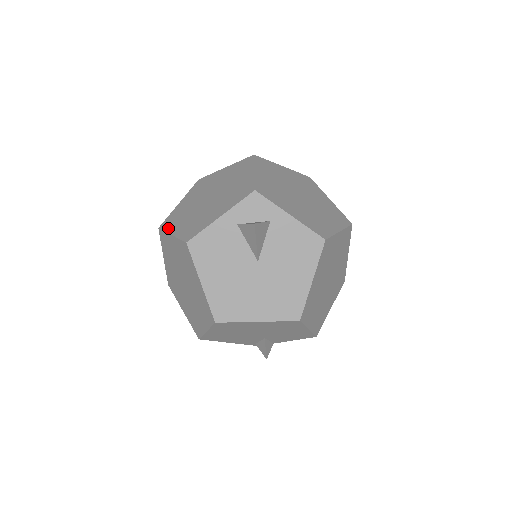
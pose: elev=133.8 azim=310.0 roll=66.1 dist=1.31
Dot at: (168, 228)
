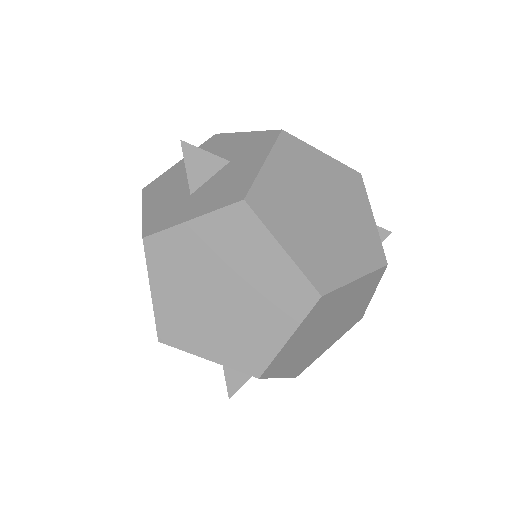
Dot at: (153, 268)
